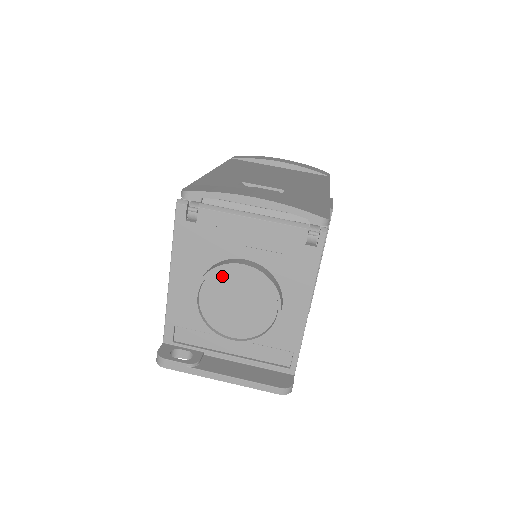
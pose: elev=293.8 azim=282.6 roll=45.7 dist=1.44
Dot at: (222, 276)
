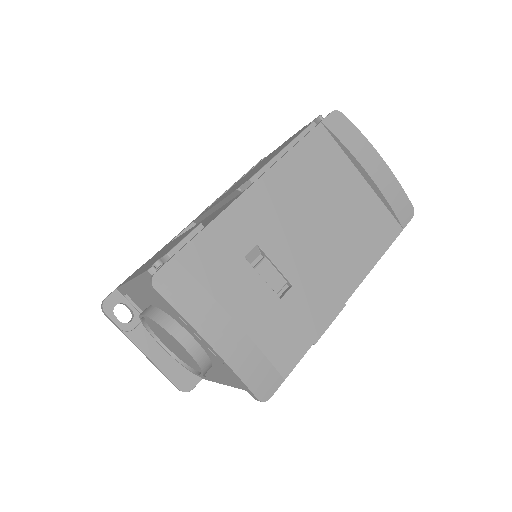
Dot at: occluded
